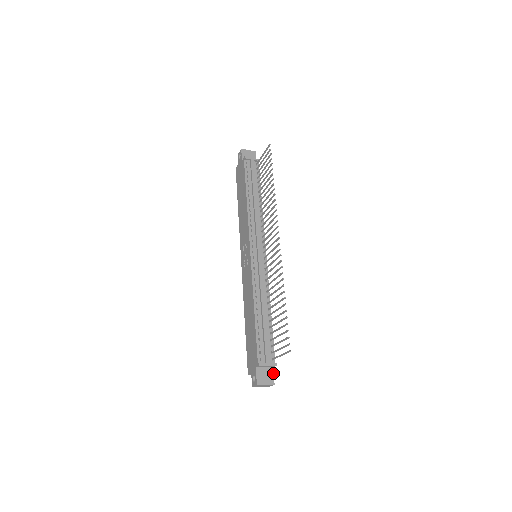
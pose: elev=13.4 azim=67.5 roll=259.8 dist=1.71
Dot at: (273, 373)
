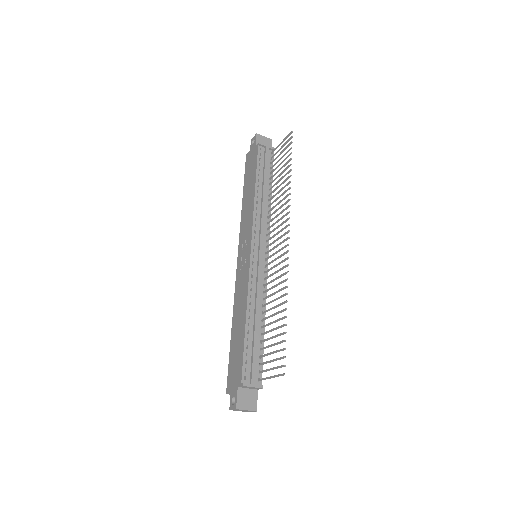
Dot at: (257, 397)
